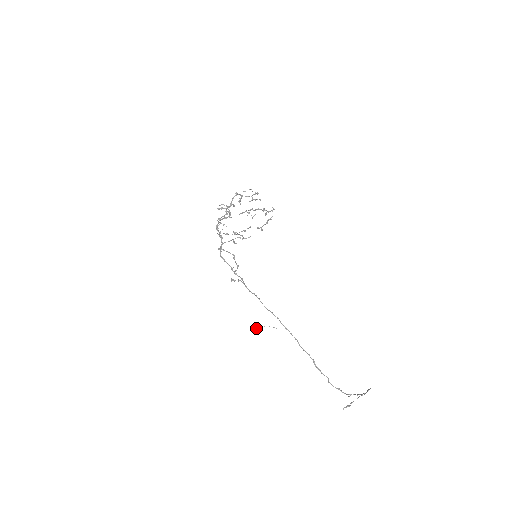
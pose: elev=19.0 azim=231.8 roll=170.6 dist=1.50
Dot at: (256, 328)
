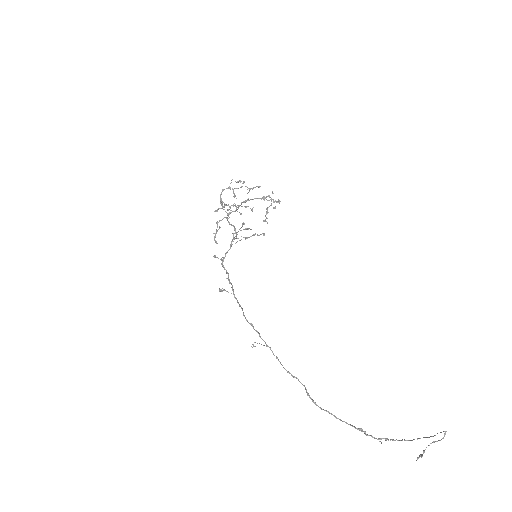
Dot at: occluded
